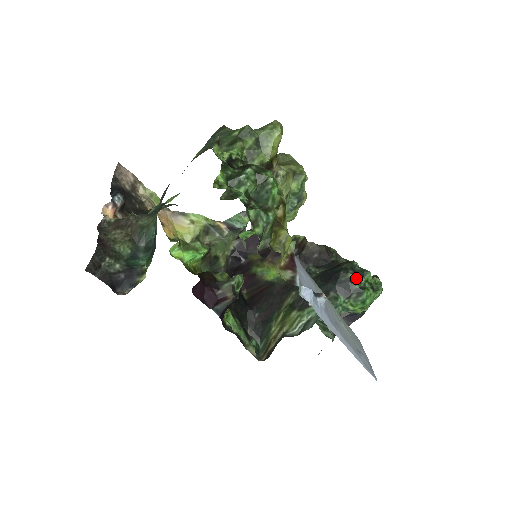
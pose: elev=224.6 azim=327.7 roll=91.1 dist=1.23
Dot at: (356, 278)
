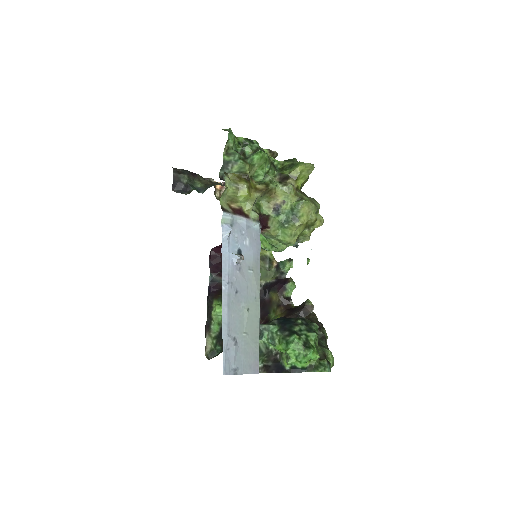
Dot at: (301, 326)
